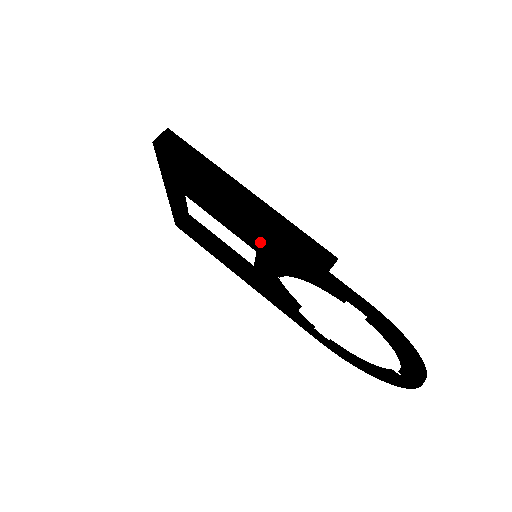
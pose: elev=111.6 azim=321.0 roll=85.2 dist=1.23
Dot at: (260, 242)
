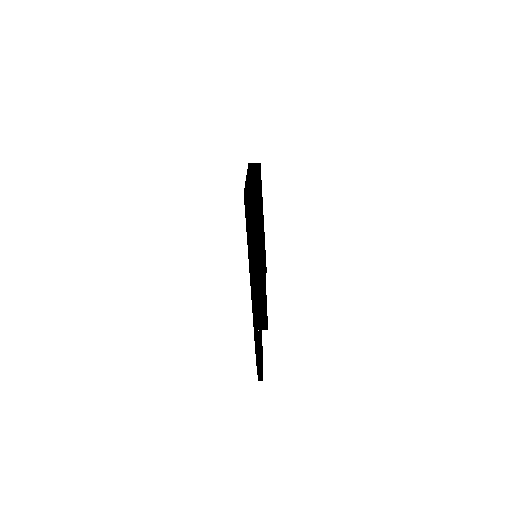
Dot at: occluded
